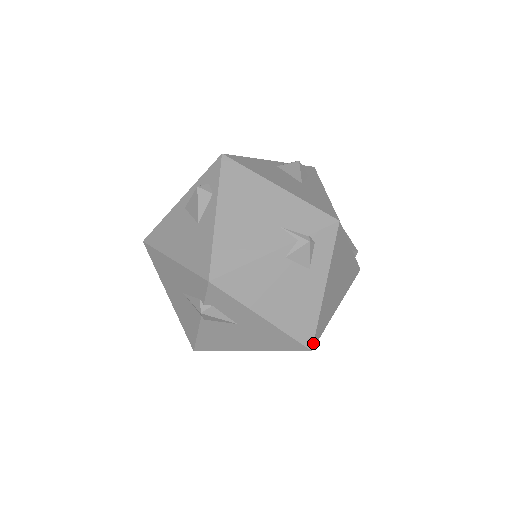
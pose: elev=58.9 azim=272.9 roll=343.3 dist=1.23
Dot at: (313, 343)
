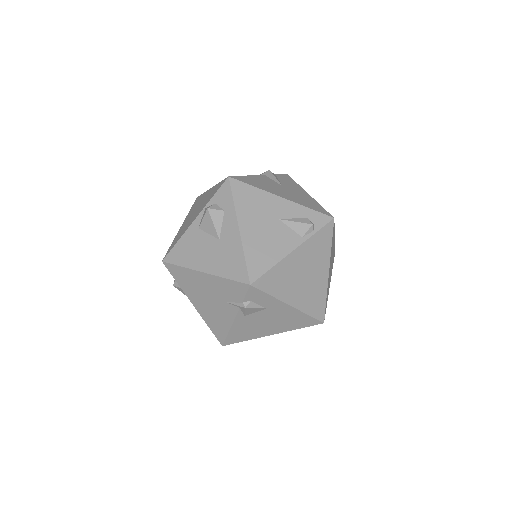
Dot at: (320, 321)
